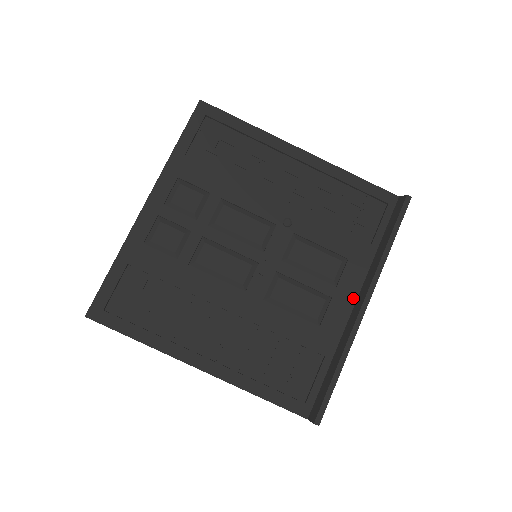
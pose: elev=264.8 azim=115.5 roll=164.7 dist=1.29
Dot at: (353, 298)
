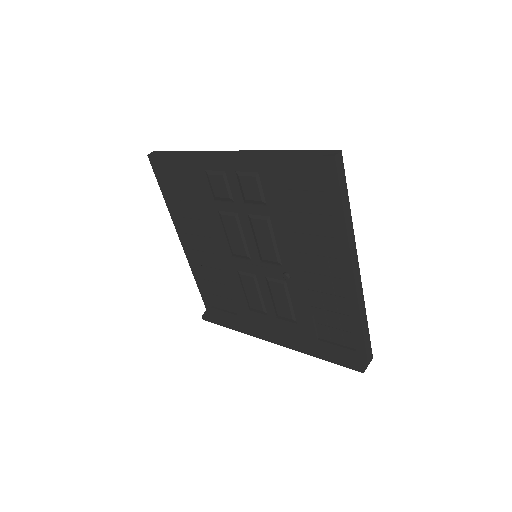
Dot at: (277, 329)
